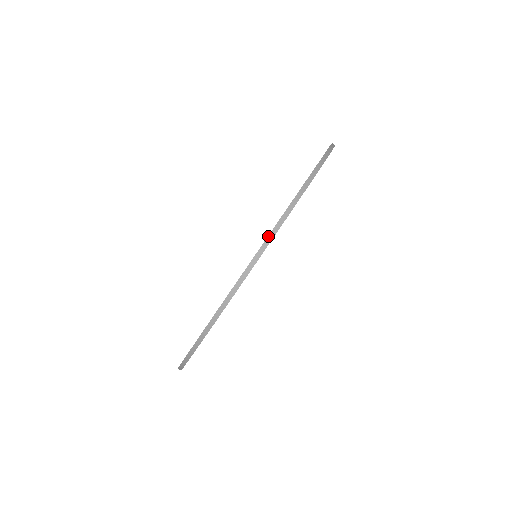
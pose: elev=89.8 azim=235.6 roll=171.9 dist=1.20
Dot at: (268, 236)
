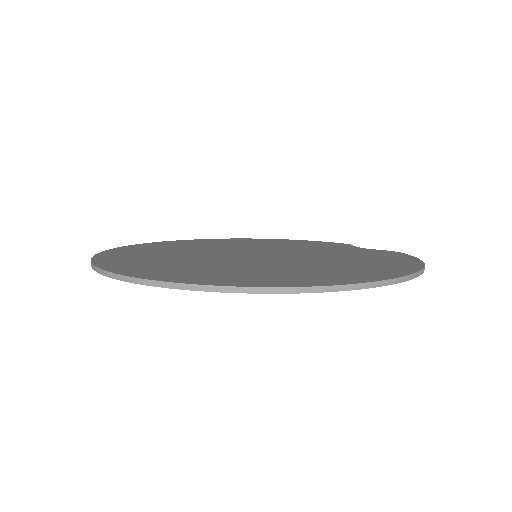
Dot at: (180, 283)
